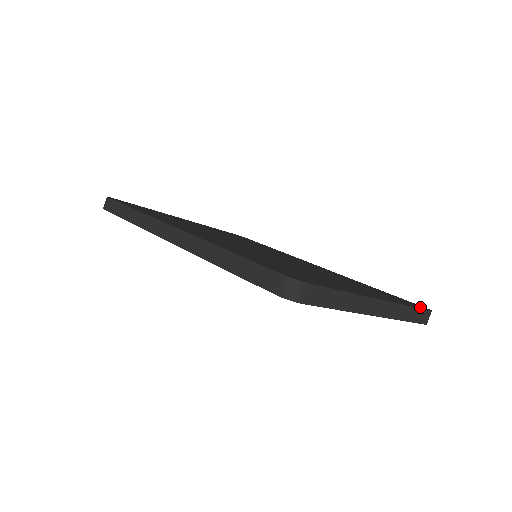
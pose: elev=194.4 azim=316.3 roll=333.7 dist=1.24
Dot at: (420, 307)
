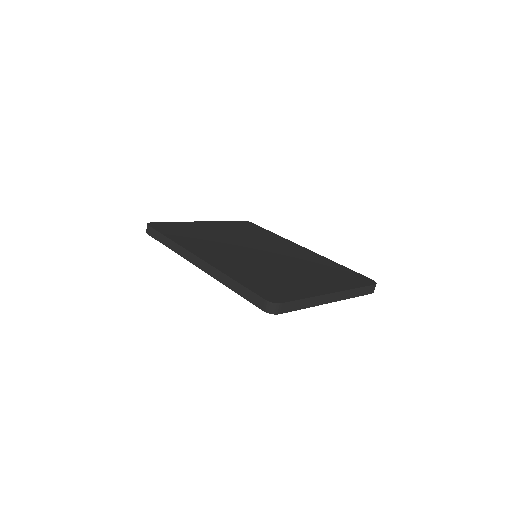
Dot at: (367, 283)
